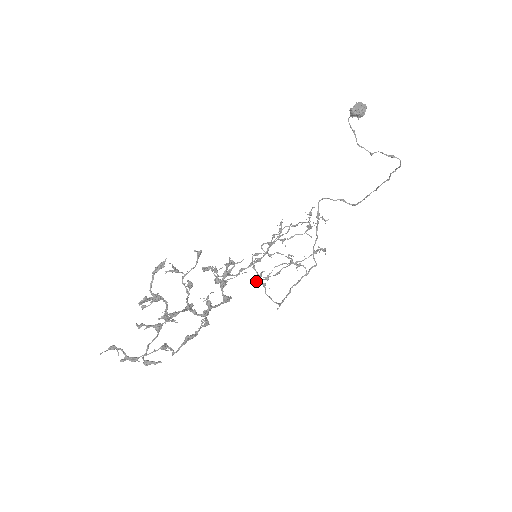
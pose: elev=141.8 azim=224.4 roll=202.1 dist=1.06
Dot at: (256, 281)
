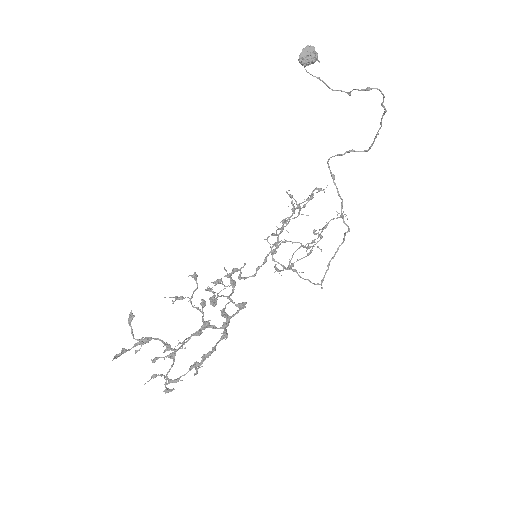
Dot at: (279, 273)
